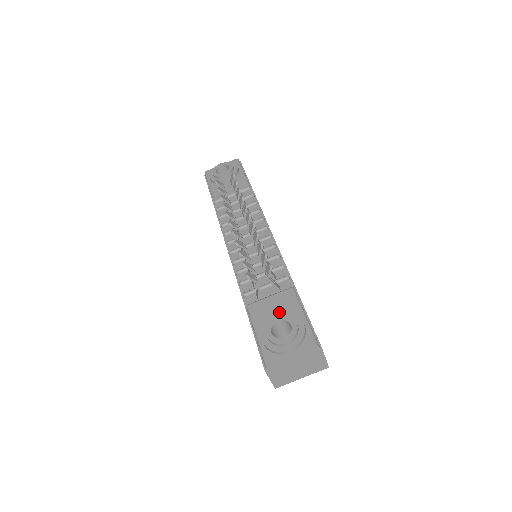
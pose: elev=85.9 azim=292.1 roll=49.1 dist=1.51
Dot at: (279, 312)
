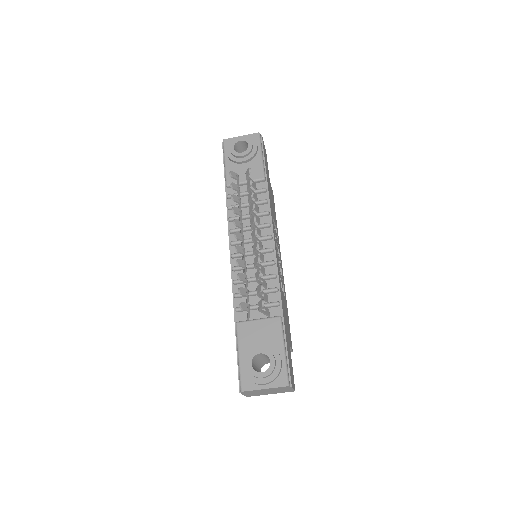
Dot at: (263, 340)
